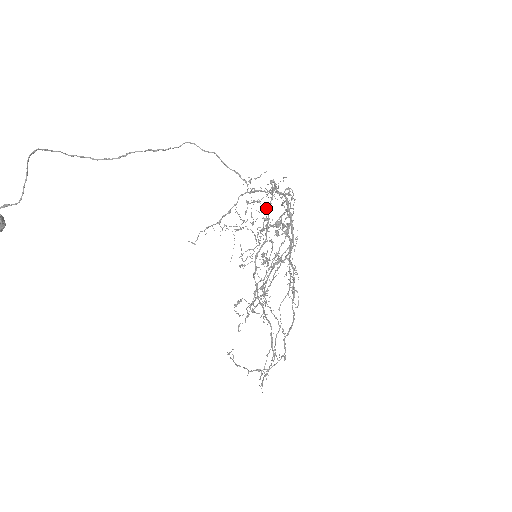
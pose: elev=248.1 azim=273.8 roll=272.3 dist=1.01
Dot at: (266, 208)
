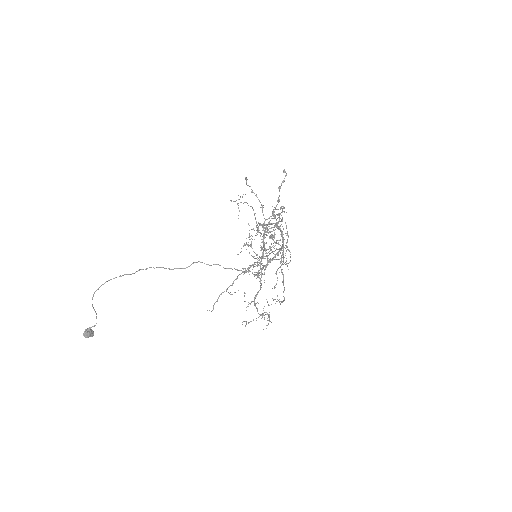
Dot at: occluded
